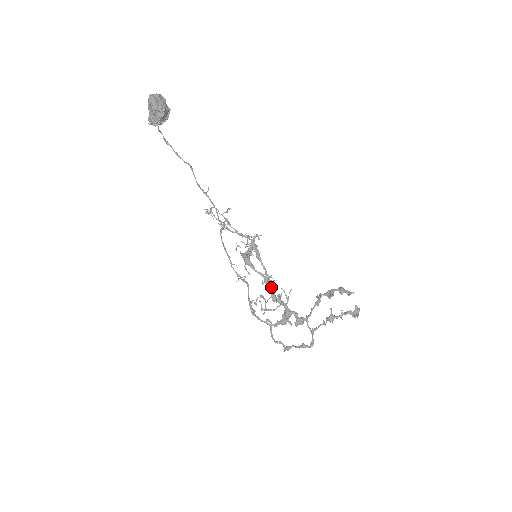
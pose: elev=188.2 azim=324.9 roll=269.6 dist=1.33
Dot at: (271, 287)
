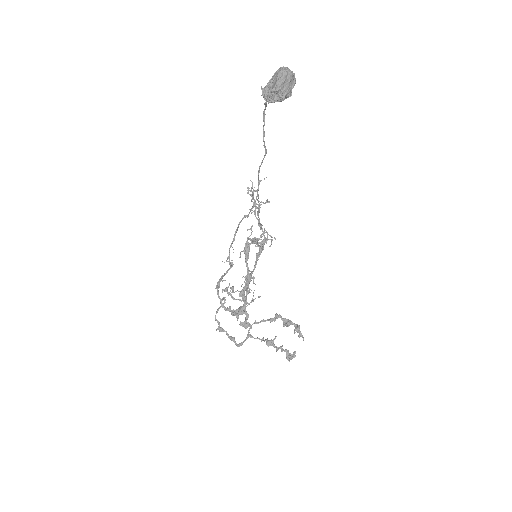
Dot at: (247, 285)
